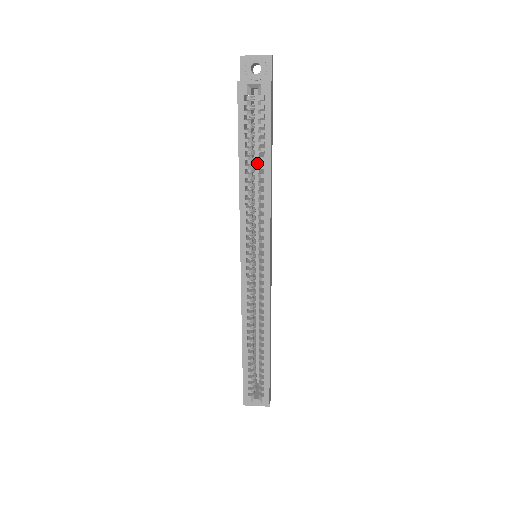
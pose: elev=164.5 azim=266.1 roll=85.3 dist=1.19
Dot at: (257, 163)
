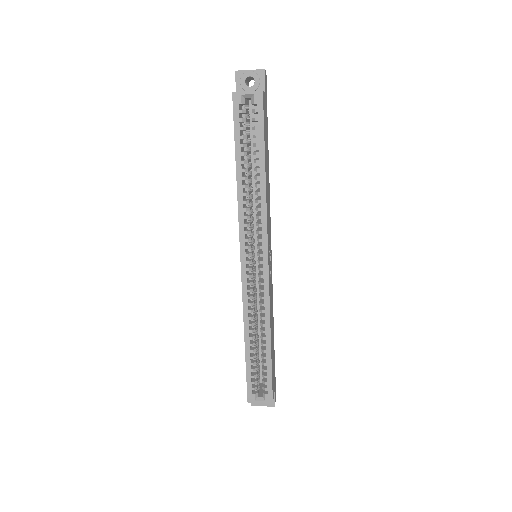
Dot at: occluded
